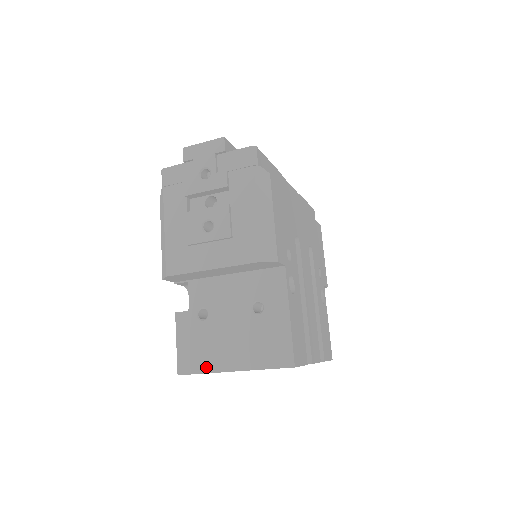
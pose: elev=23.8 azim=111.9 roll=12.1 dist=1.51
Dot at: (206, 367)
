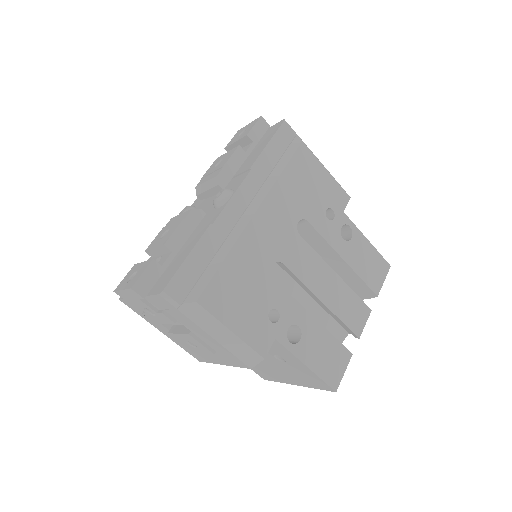
Dot at: (277, 380)
